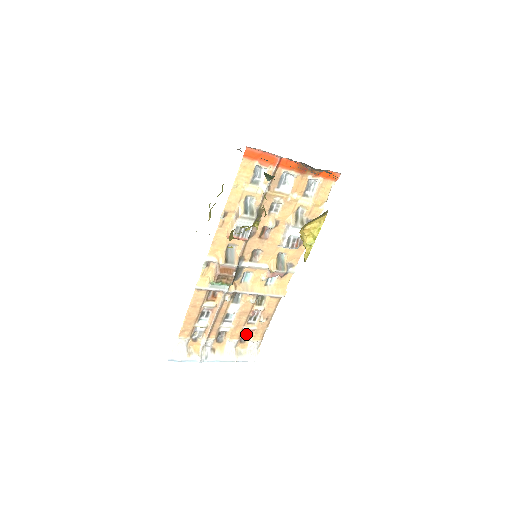
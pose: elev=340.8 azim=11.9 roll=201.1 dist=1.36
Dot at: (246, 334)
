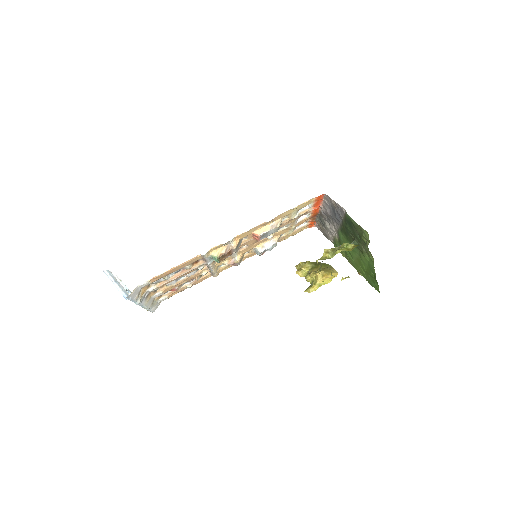
Dot at: occluded
